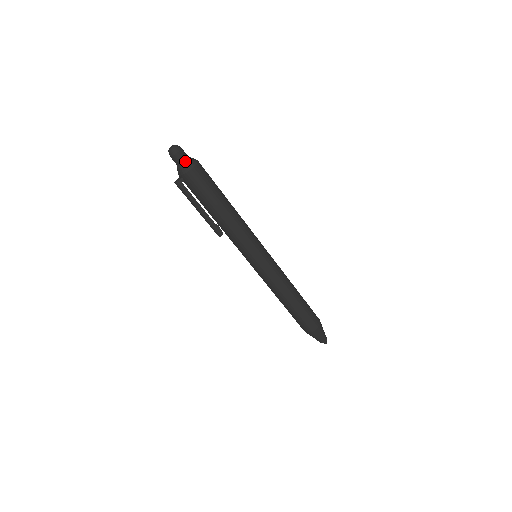
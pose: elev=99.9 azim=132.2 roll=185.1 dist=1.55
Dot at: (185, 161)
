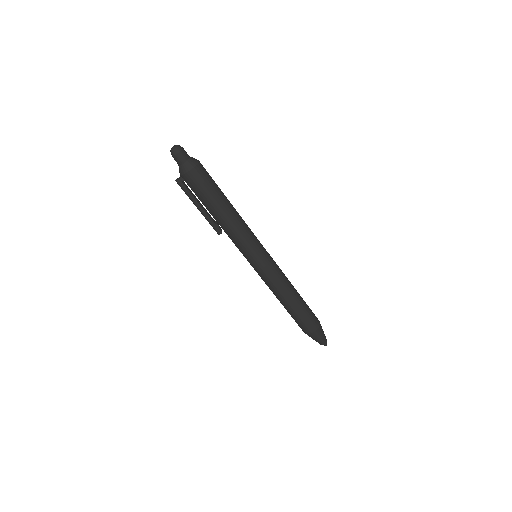
Dot at: (185, 162)
